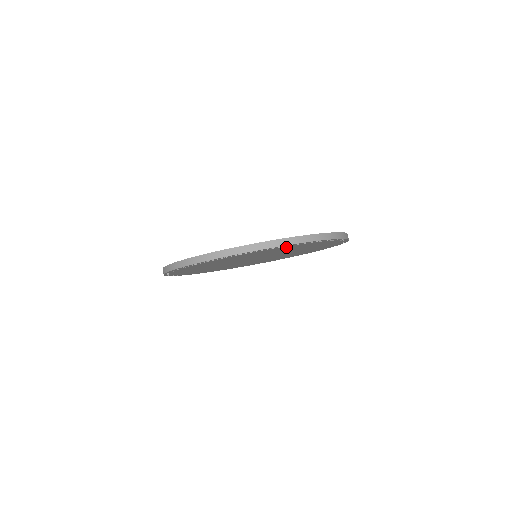
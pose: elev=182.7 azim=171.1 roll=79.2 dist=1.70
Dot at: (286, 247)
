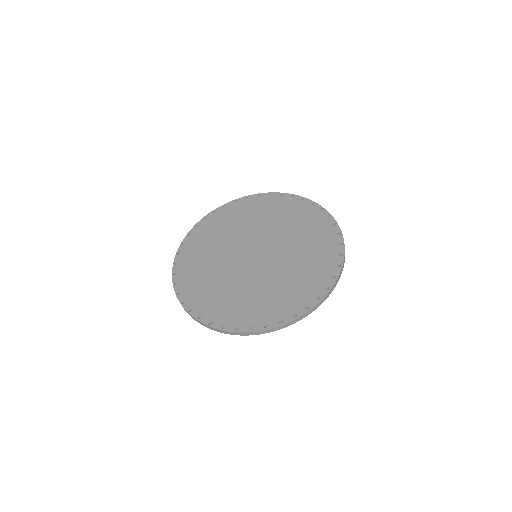
Dot at: occluded
